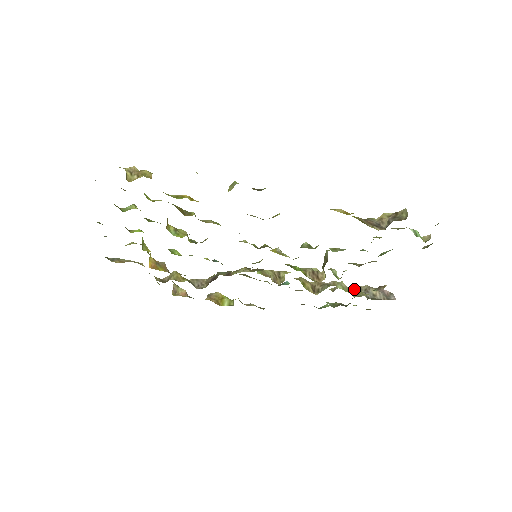
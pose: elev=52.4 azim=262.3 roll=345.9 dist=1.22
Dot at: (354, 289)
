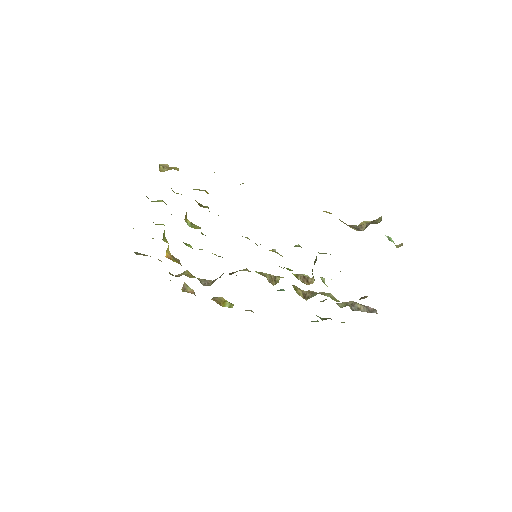
Dot at: occluded
